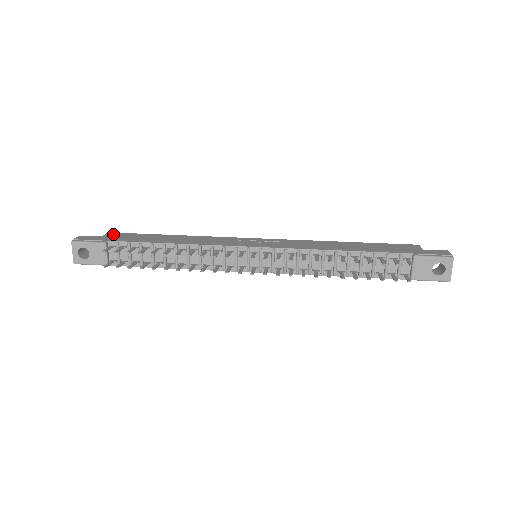
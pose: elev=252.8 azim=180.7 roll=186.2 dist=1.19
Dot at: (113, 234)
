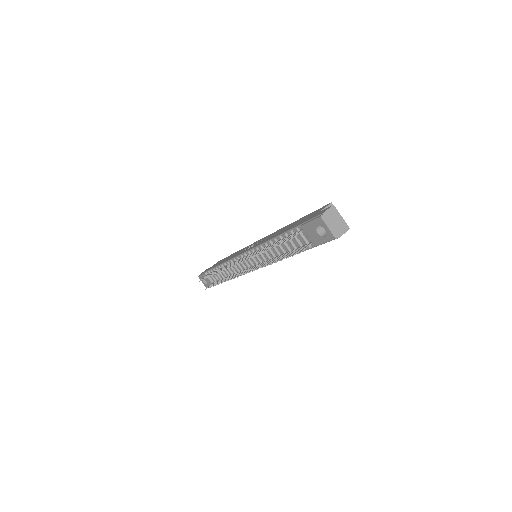
Dot at: occluded
